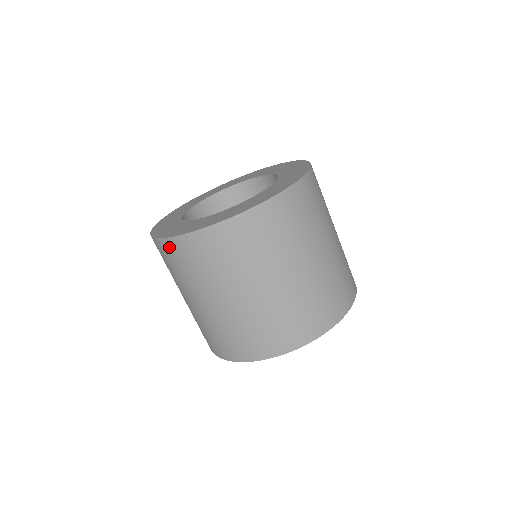
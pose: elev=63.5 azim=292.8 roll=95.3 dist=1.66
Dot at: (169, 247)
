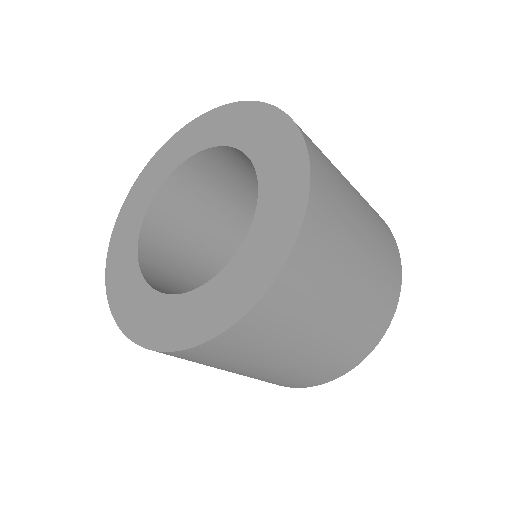
Dot at: (172, 355)
